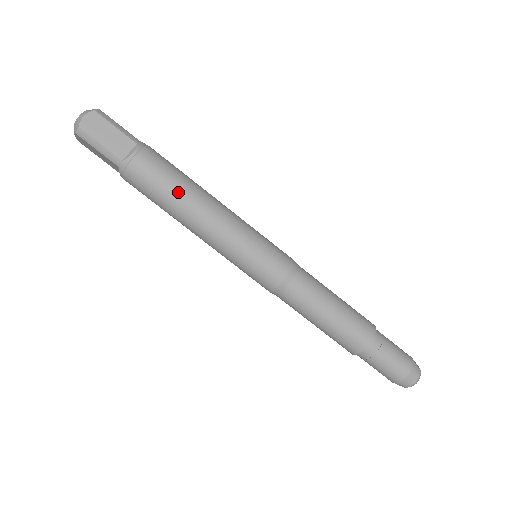
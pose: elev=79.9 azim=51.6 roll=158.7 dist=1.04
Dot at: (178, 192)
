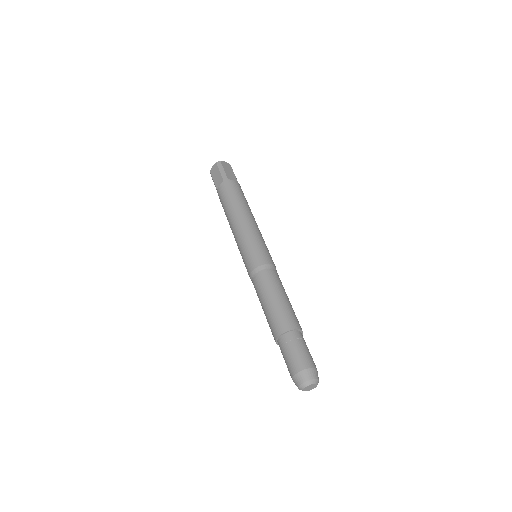
Dot at: (243, 202)
